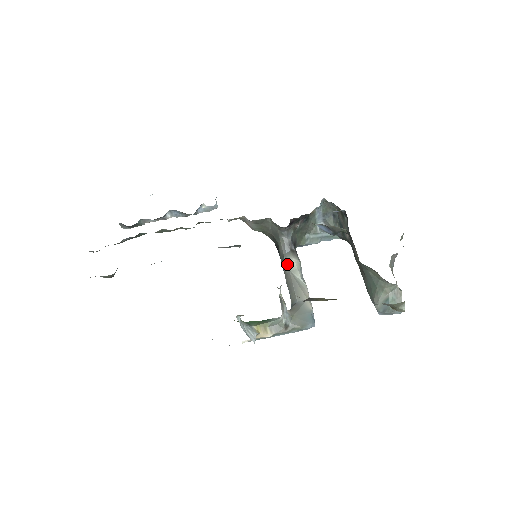
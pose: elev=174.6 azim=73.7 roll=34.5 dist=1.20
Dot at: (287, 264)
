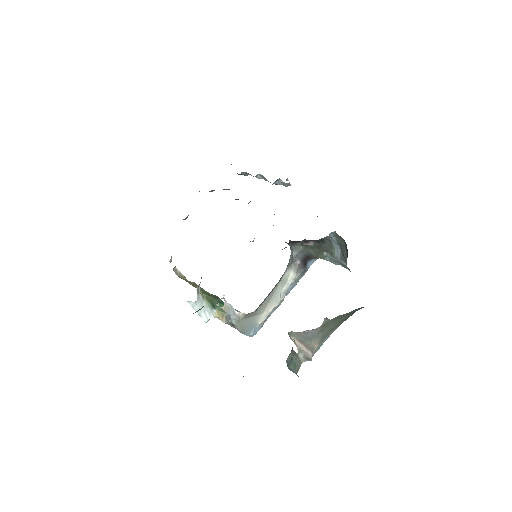
Dot at: (284, 273)
